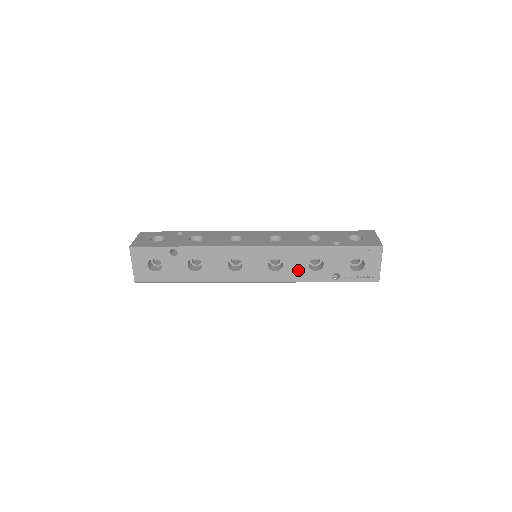
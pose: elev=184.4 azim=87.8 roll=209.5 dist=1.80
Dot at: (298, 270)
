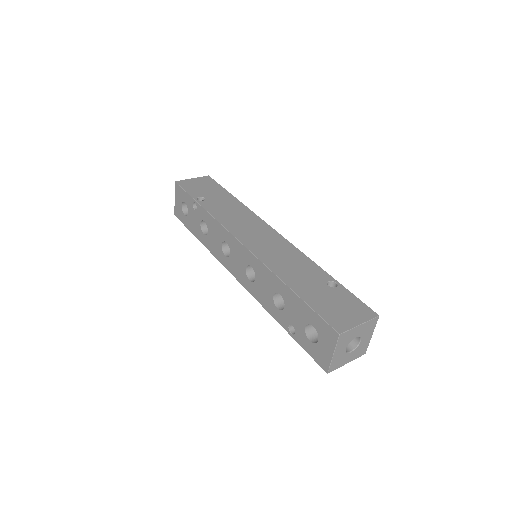
Dot at: occluded
